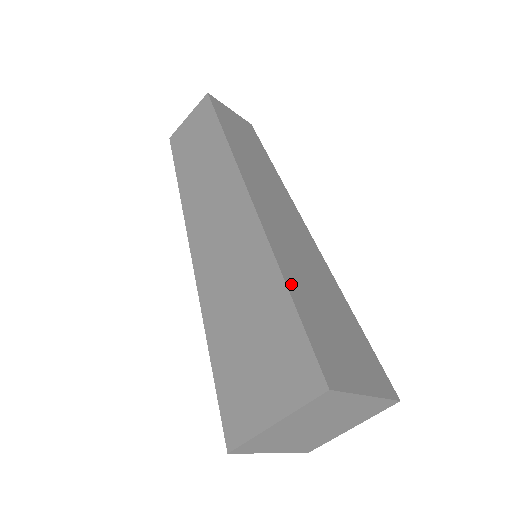
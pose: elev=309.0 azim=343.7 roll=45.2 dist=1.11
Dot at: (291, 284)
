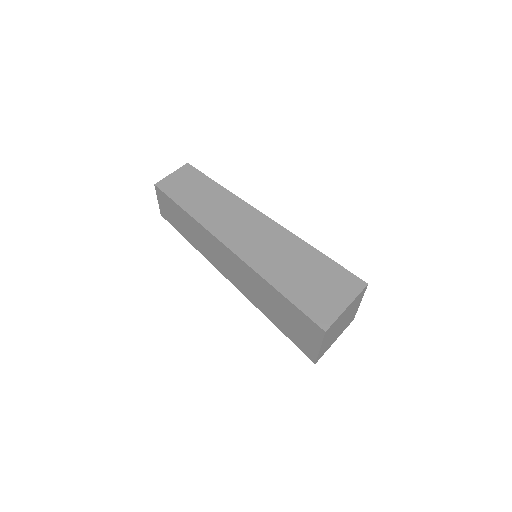
Dot at: occluded
